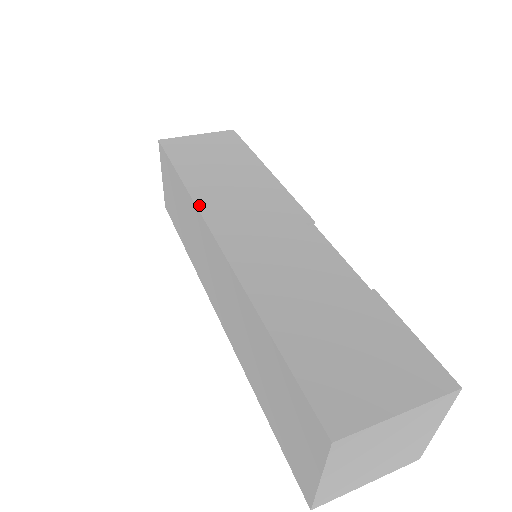
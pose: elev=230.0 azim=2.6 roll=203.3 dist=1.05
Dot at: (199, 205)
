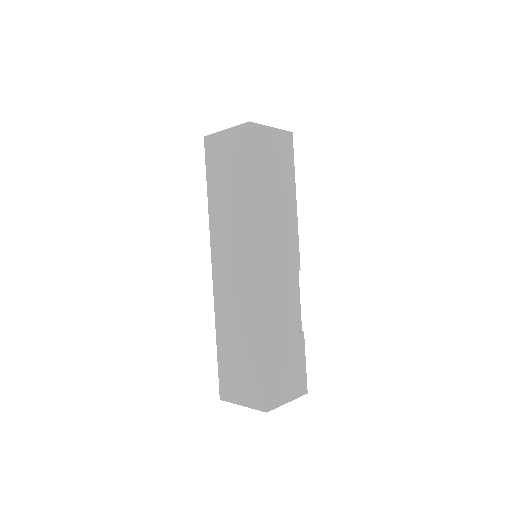
Dot at: (258, 230)
